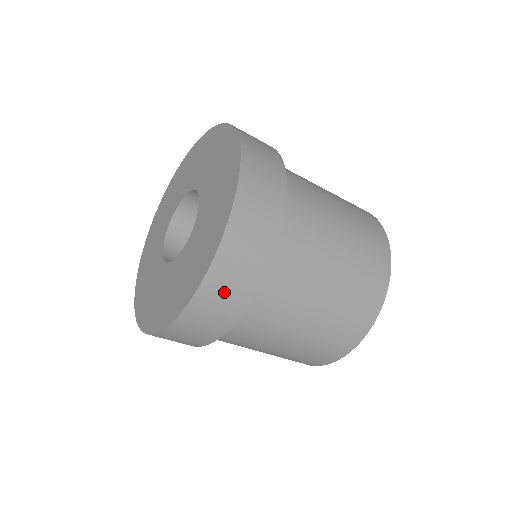
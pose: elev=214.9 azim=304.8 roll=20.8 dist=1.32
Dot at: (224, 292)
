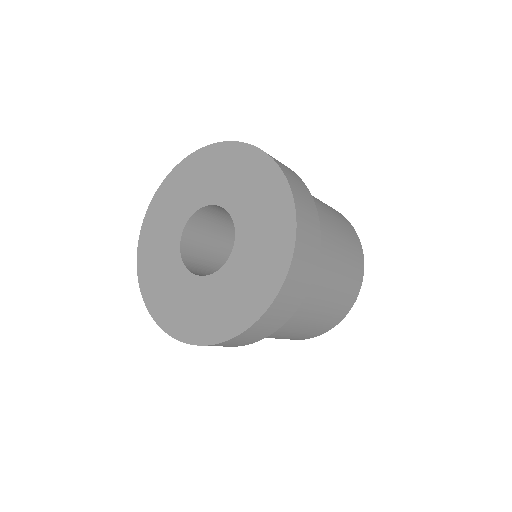
Dot at: (308, 235)
